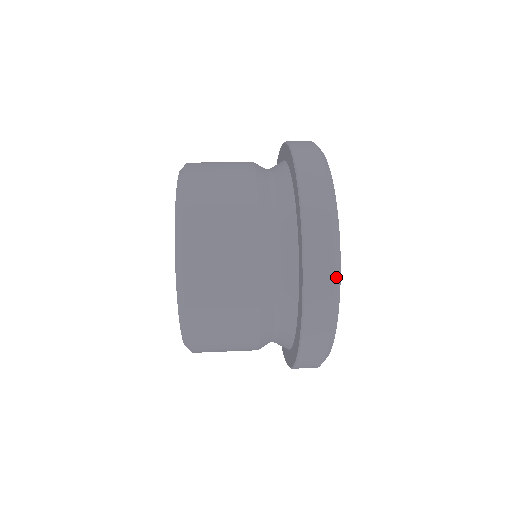
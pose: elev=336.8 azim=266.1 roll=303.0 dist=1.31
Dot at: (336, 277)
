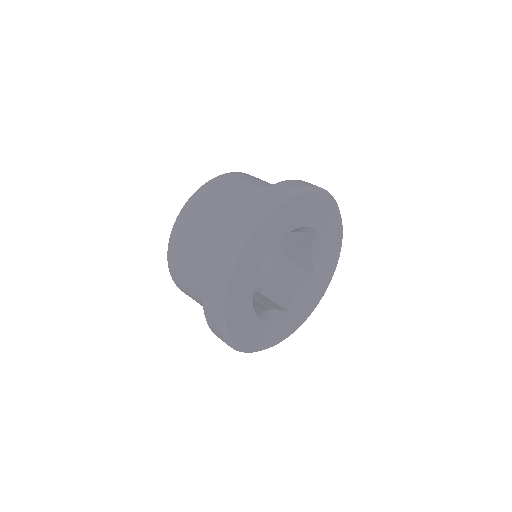
Dot at: (233, 256)
